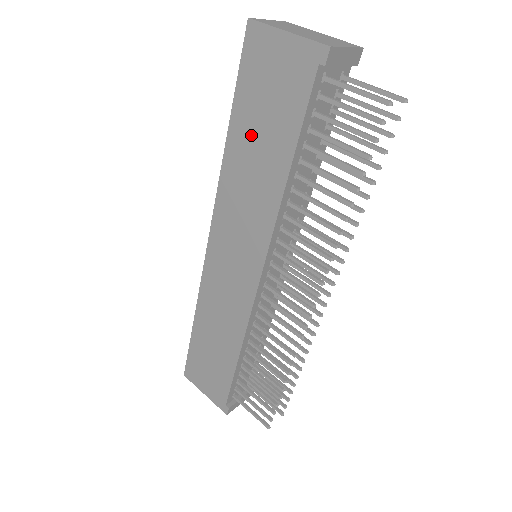
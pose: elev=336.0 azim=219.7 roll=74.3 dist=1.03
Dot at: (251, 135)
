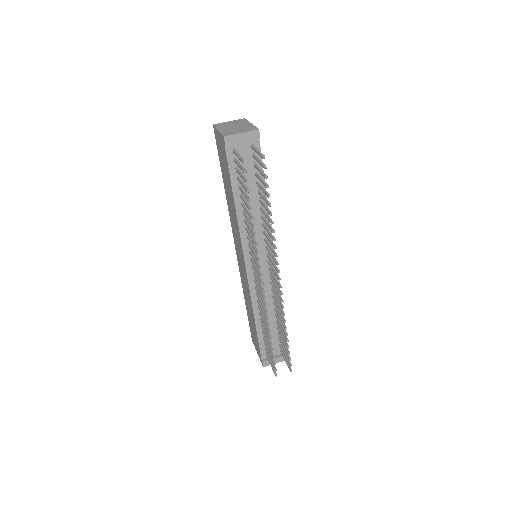
Dot at: (226, 184)
